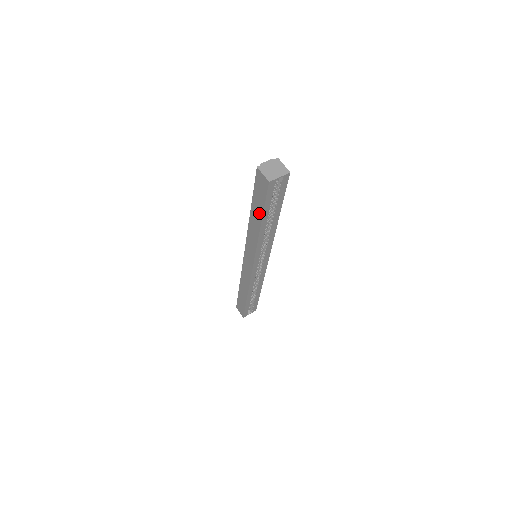
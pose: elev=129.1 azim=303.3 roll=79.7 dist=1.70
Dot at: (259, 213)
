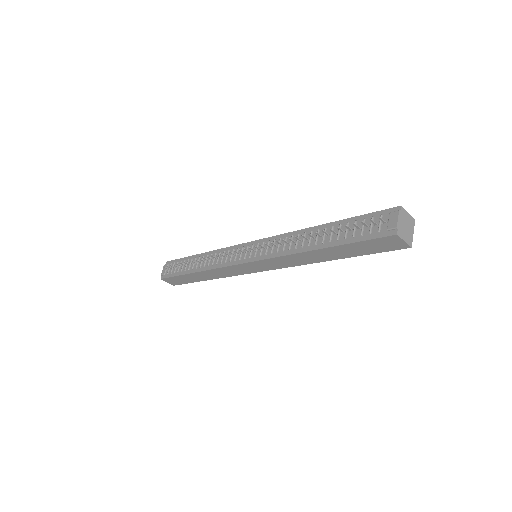
Dot at: (345, 255)
